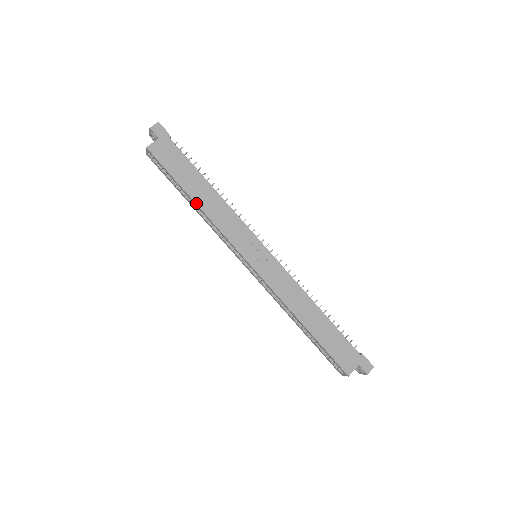
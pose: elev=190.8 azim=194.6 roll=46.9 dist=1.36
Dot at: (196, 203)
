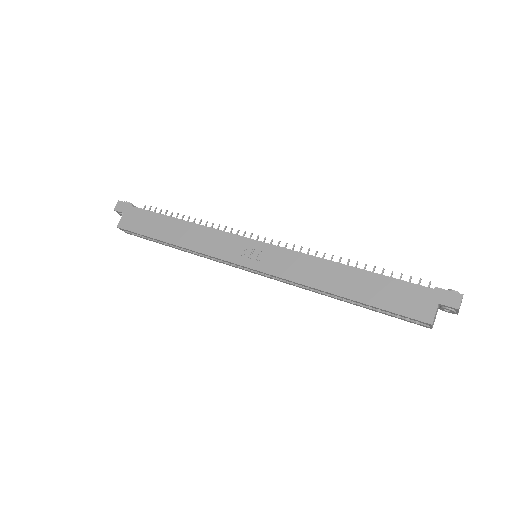
Dot at: (174, 244)
